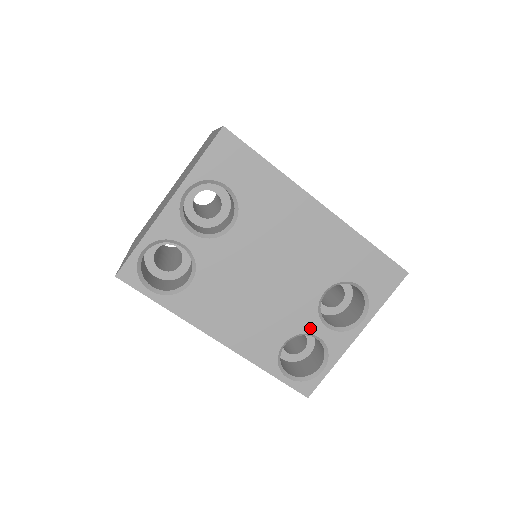
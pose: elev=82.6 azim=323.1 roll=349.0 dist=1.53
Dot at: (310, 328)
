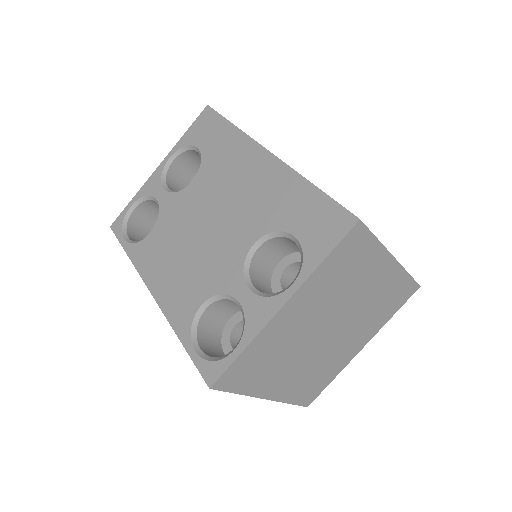
Dot at: (231, 288)
